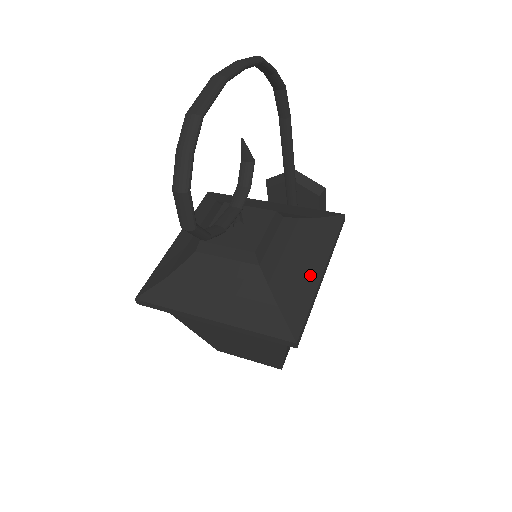
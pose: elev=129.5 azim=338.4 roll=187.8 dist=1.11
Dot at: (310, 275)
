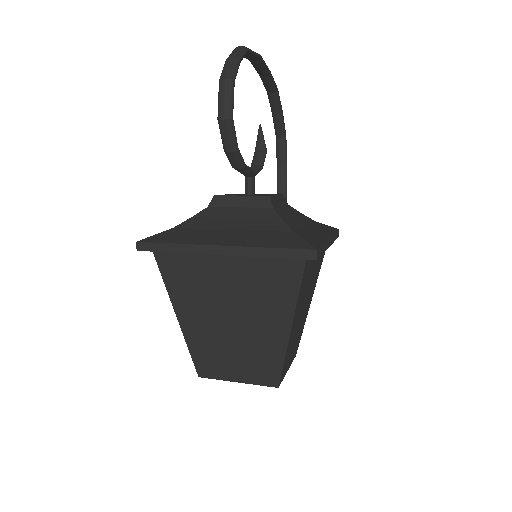
Dot at: (319, 234)
